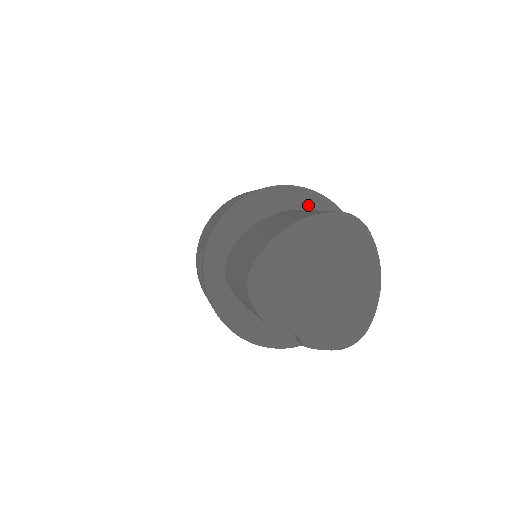
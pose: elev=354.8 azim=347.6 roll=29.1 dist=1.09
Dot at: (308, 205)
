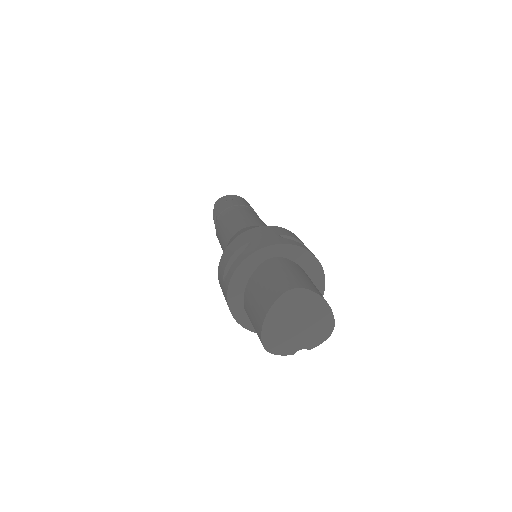
Dot at: (266, 256)
